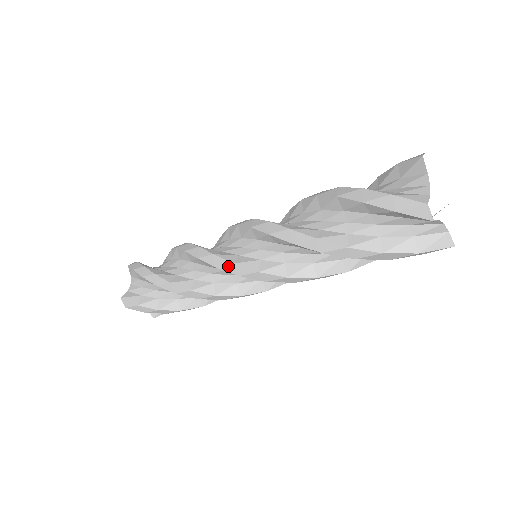
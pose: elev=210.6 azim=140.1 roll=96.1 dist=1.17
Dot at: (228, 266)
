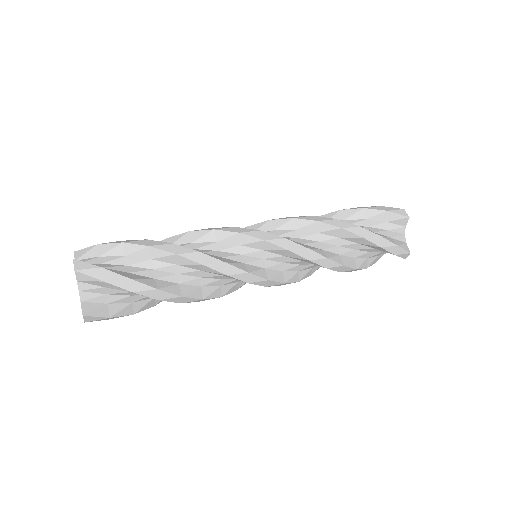
Dot at: (254, 232)
